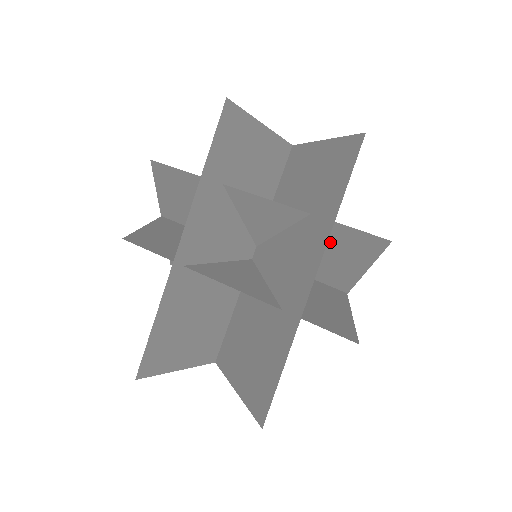
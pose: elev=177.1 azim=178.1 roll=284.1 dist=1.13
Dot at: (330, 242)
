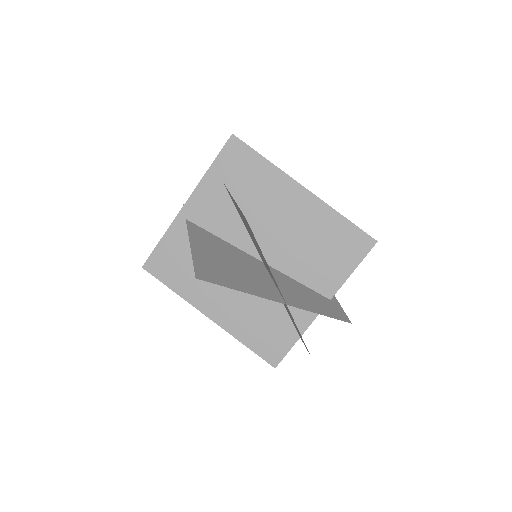
Dot at: occluded
